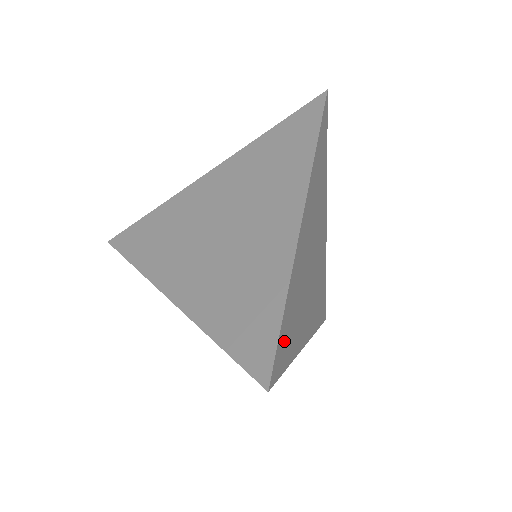
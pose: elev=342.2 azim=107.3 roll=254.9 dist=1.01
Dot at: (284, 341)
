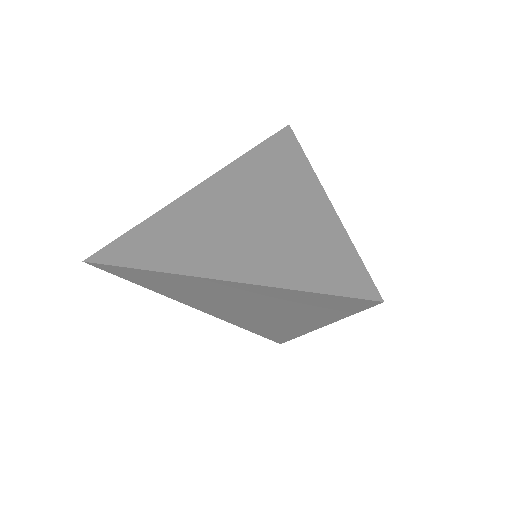
Dot at: occluded
